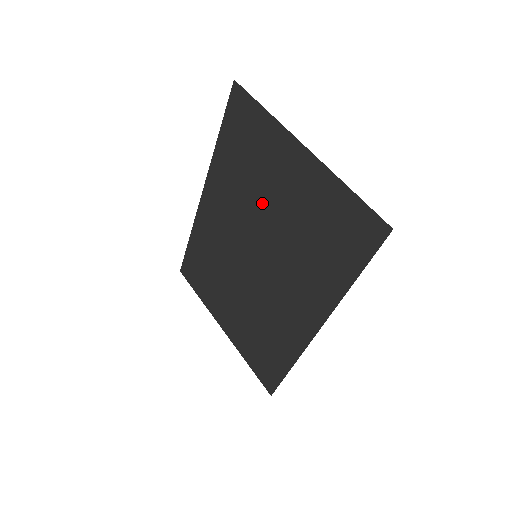
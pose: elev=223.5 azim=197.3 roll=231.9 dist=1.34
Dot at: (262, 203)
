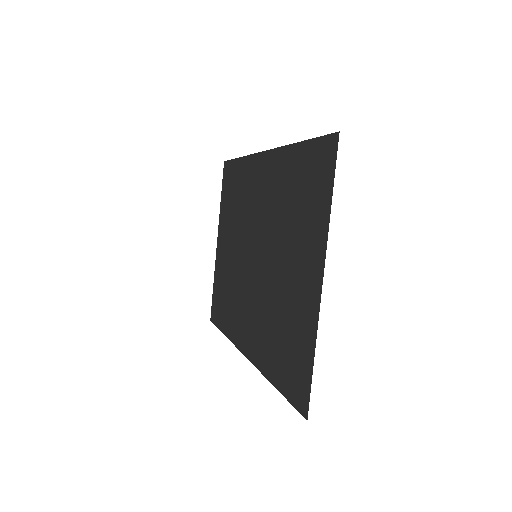
Dot at: (280, 244)
